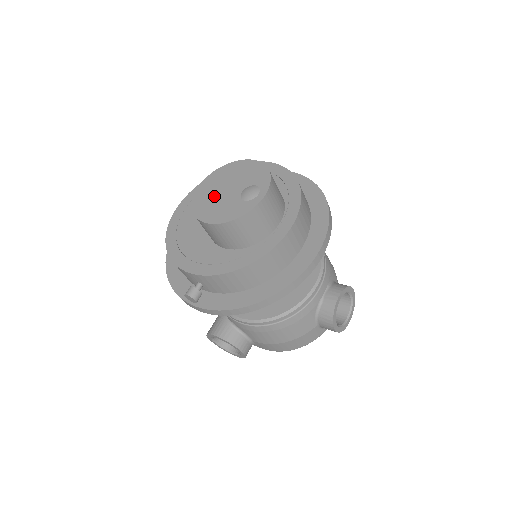
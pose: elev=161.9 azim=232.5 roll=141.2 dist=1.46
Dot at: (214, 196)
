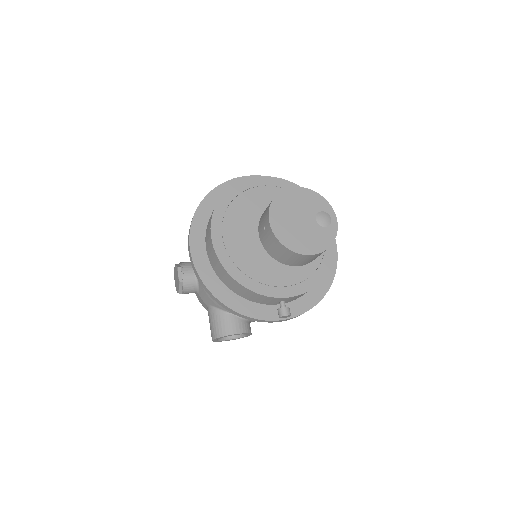
Dot at: (295, 229)
